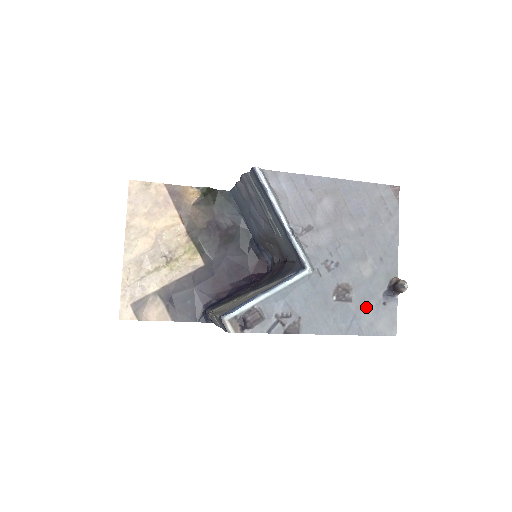
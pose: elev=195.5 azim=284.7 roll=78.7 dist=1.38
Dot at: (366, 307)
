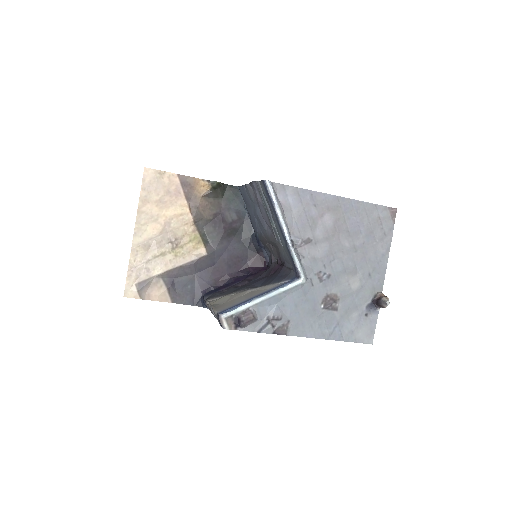
Dot at: (349, 316)
